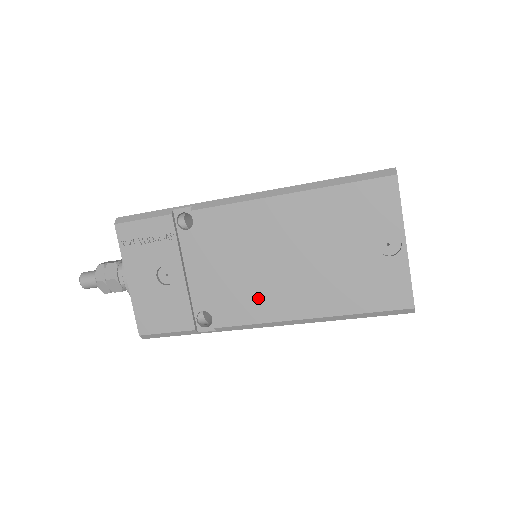
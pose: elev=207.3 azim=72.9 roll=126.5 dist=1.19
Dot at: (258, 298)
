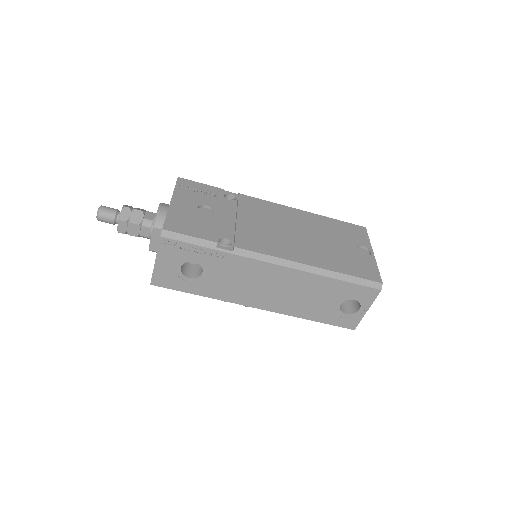
Dot at: (275, 244)
